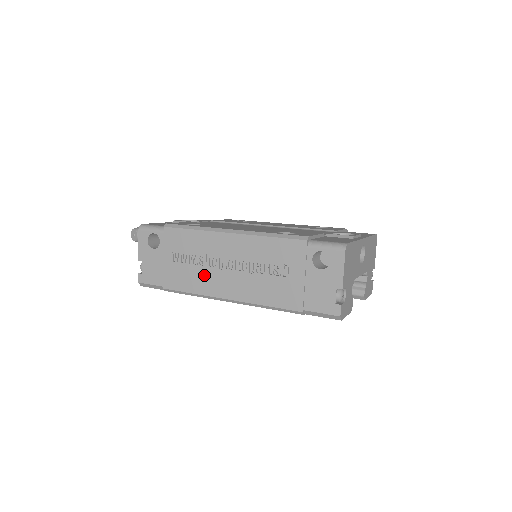
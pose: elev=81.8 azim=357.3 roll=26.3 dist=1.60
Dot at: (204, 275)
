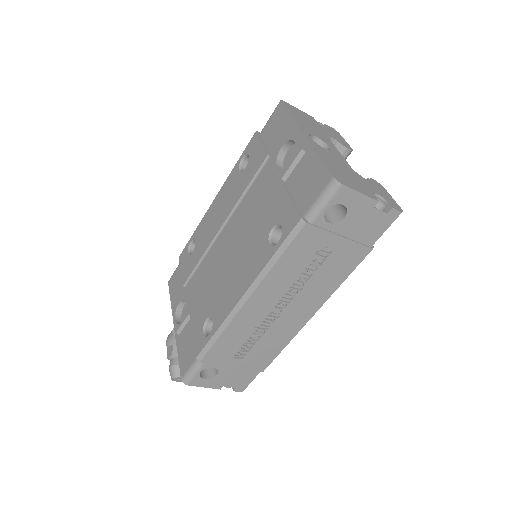
Dot at: (275, 333)
